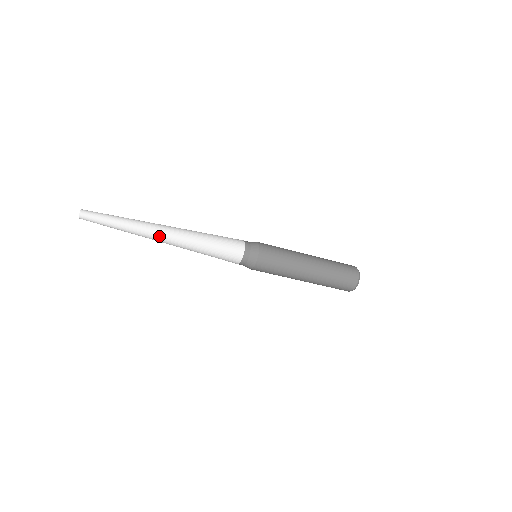
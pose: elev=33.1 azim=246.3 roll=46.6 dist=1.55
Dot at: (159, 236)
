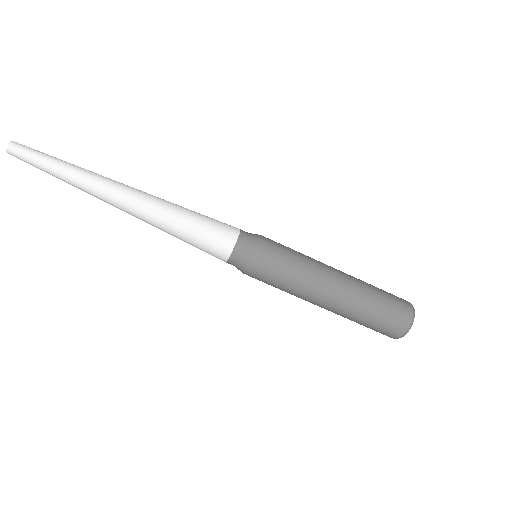
Dot at: (116, 191)
